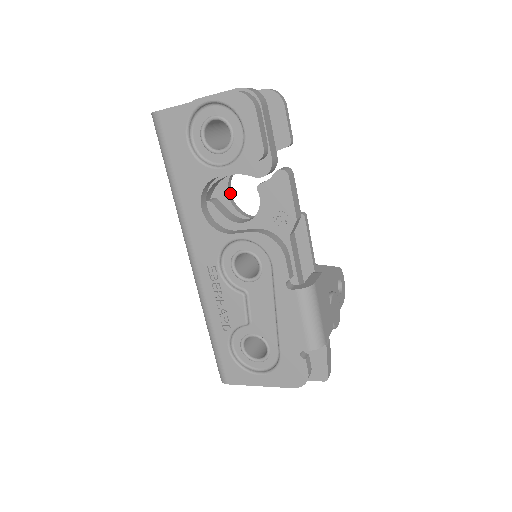
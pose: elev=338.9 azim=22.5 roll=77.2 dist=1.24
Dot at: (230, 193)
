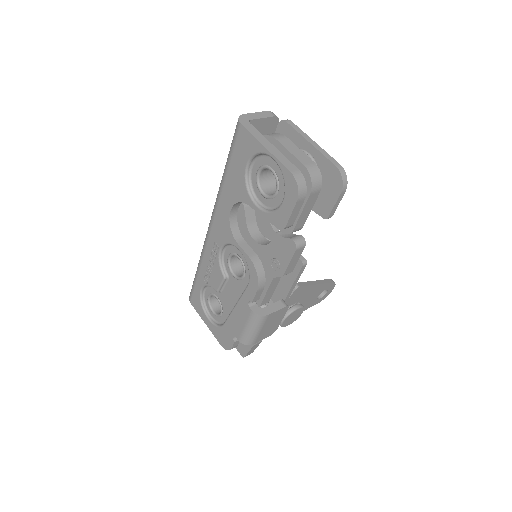
Dot at: occluded
